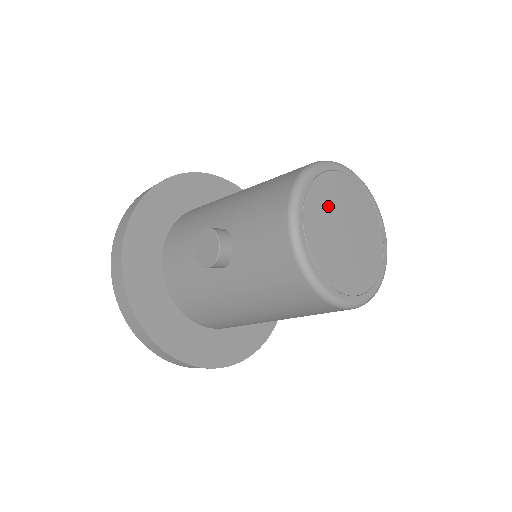
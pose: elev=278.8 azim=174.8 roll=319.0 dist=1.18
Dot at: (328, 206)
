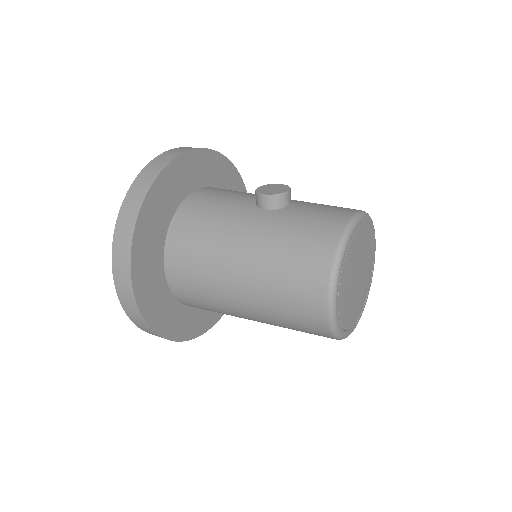
Dot at: (365, 249)
